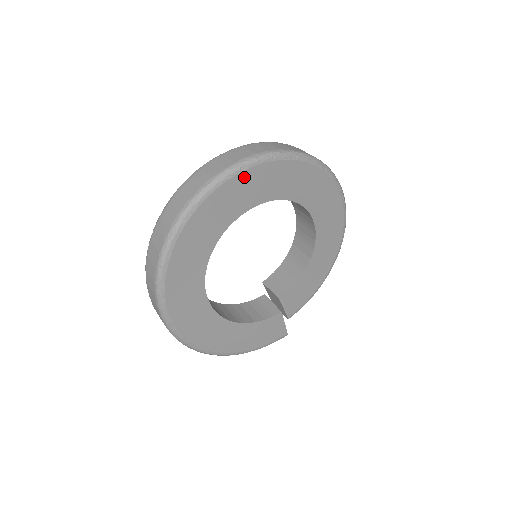
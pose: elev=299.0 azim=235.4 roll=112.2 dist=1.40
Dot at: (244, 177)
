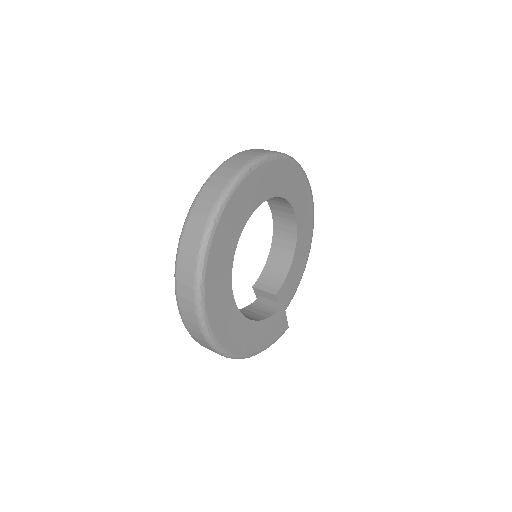
Dot at: (253, 177)
